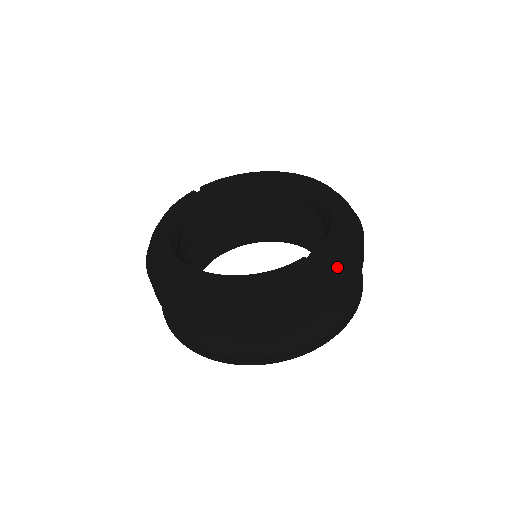
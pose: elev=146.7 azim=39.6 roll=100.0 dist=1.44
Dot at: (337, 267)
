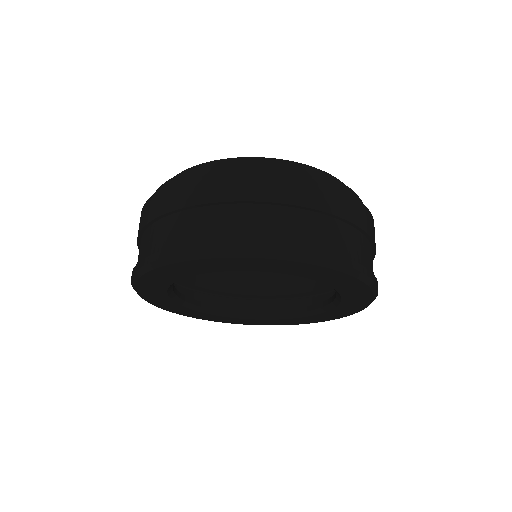
Dot at: occluded
